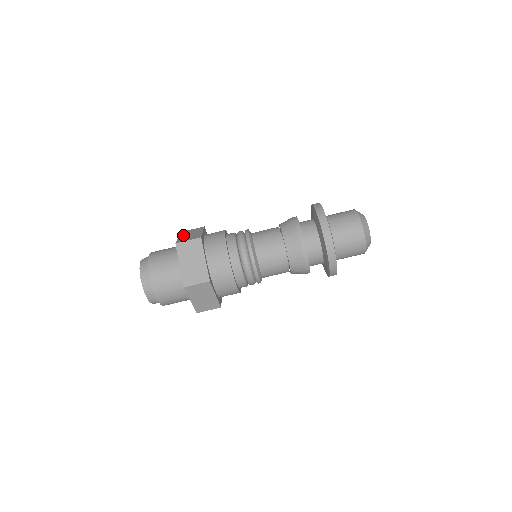
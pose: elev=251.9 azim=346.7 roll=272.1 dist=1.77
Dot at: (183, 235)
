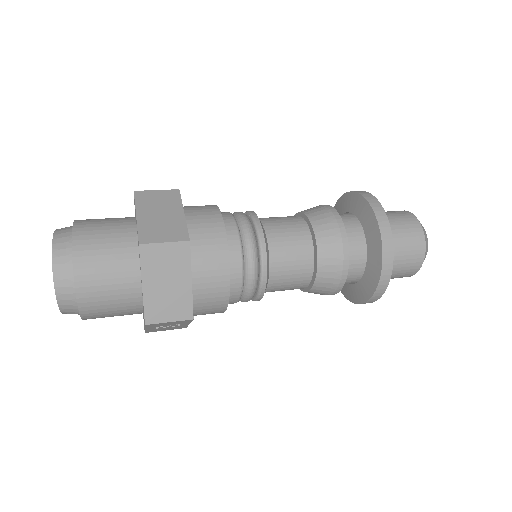
Dot at: occluded
